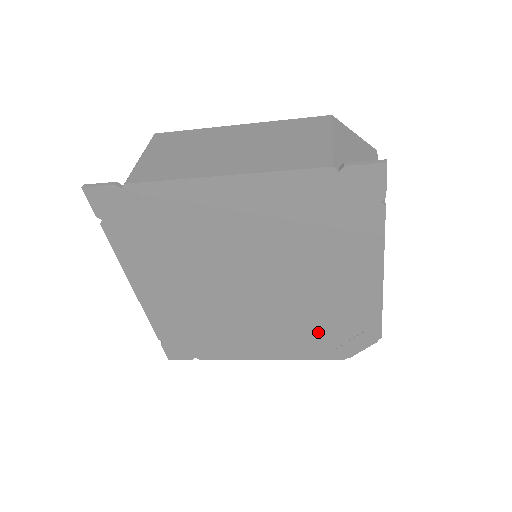
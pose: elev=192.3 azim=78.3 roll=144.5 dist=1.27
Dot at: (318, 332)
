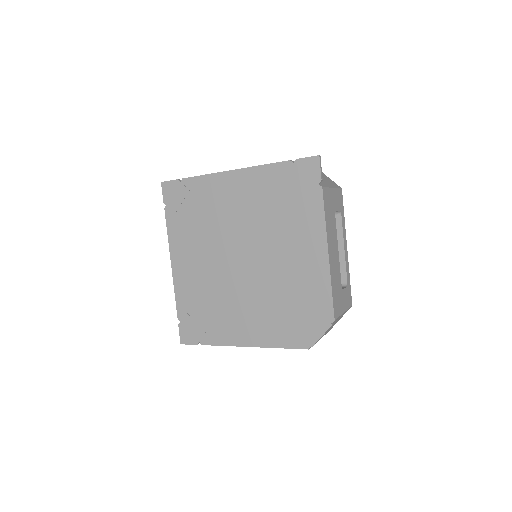
Dot at: (287, 312)
